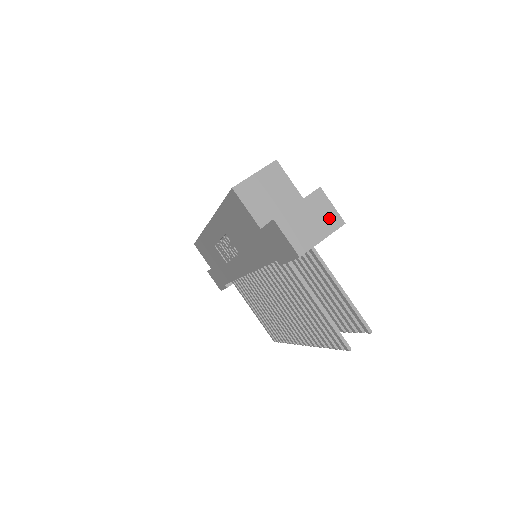
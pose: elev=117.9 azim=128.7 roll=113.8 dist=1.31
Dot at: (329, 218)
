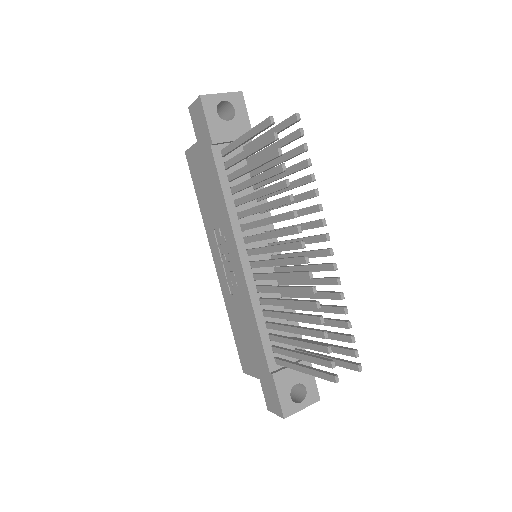
Dot at: occluded
